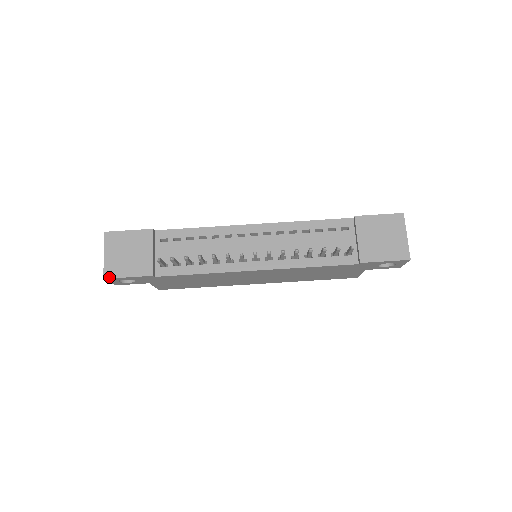
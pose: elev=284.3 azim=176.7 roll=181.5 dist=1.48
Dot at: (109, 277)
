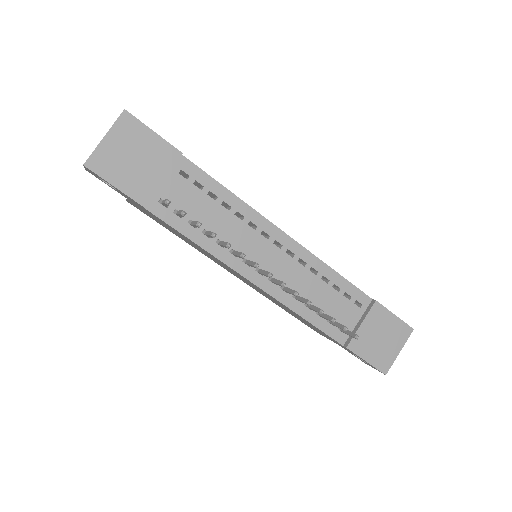
Dot at: (92, 168)
